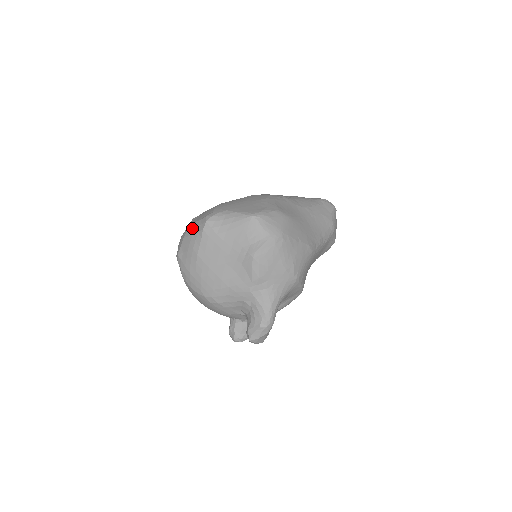
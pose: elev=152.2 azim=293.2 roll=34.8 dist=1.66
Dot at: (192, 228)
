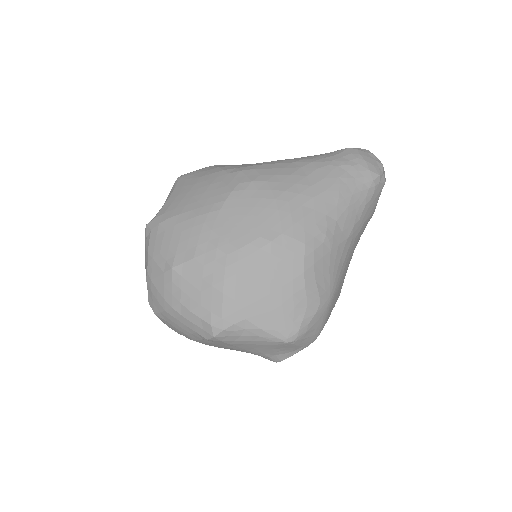
Dot at: (183, 318)
